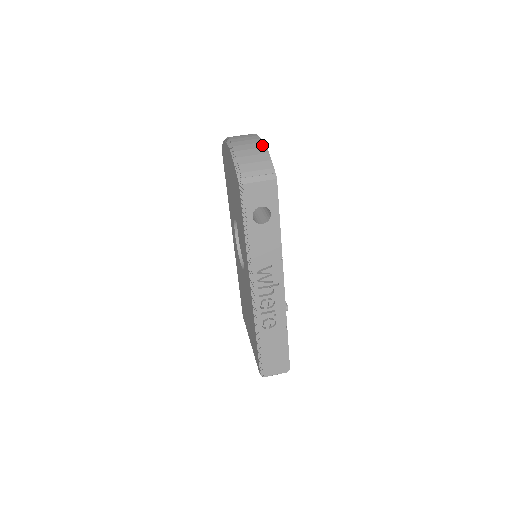
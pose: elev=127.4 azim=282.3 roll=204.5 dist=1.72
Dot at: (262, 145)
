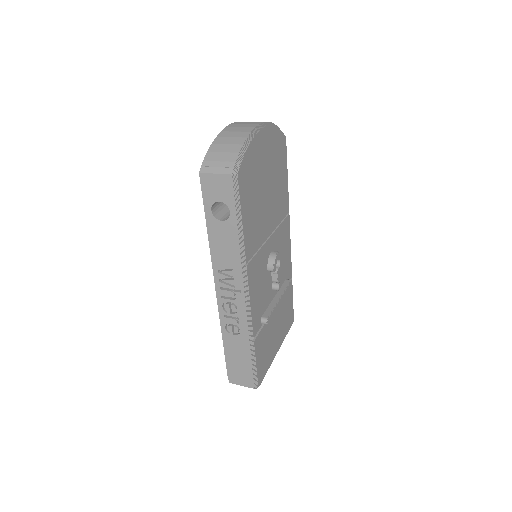
Dot at: (247, 135)
